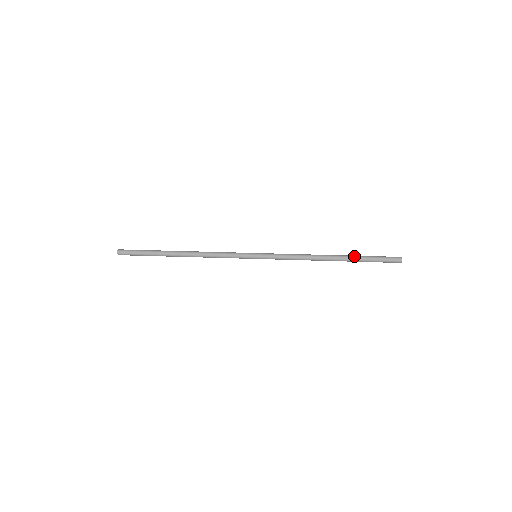
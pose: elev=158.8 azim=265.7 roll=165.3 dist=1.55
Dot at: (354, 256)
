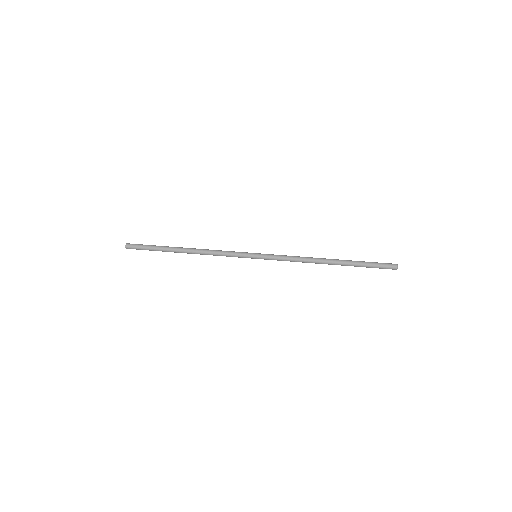
Dot at: (351, 260)
